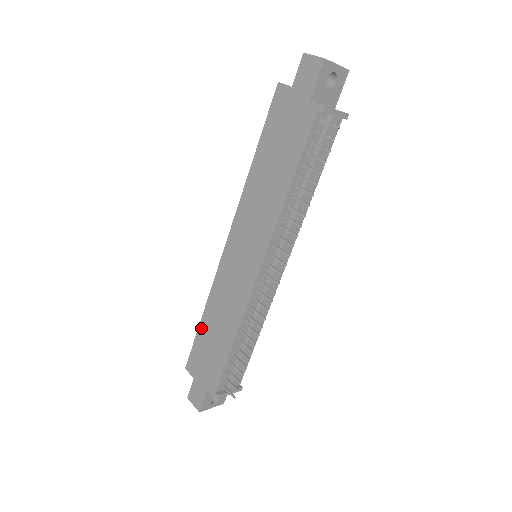
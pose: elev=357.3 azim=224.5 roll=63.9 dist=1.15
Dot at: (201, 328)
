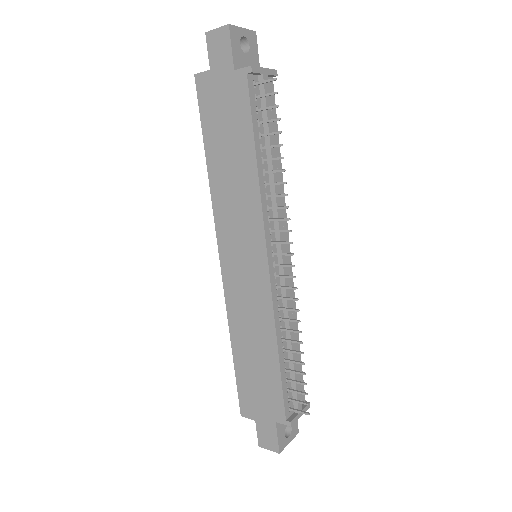
Dot at: (237, 362)
